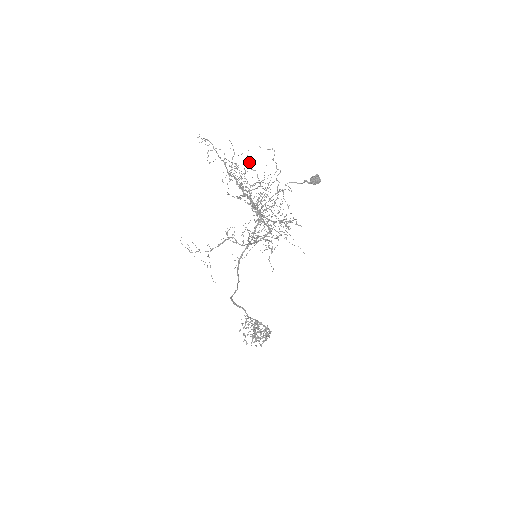
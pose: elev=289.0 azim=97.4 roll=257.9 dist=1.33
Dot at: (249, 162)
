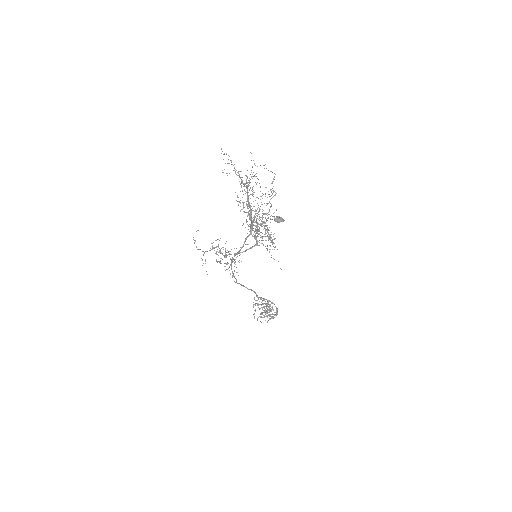
Dot at: occluded
